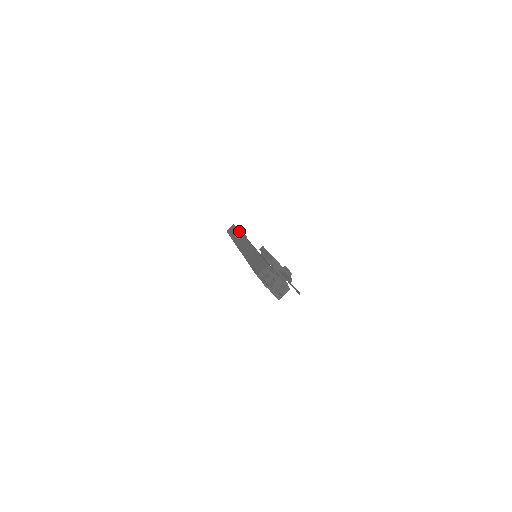
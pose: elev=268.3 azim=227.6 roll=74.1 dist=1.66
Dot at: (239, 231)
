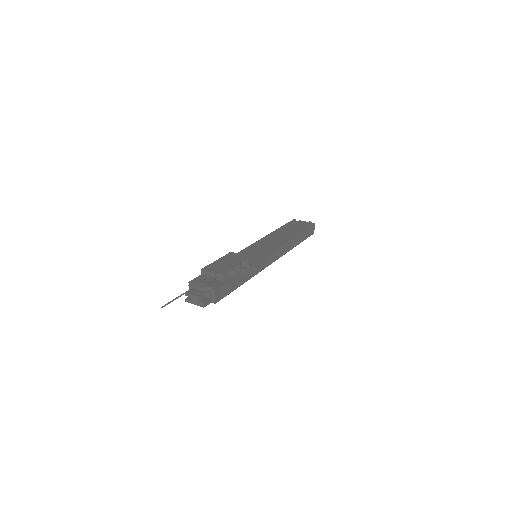
Dot at: (274, 231)
